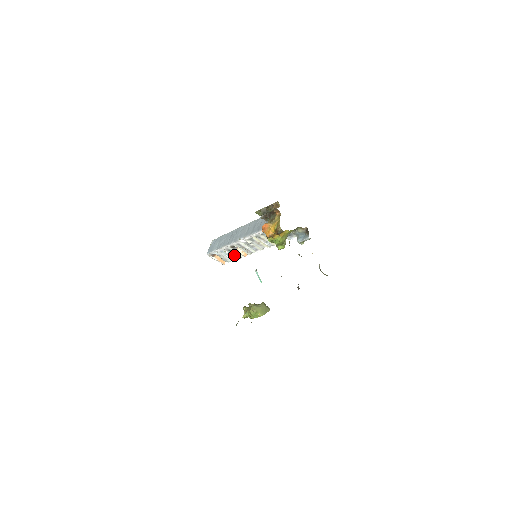
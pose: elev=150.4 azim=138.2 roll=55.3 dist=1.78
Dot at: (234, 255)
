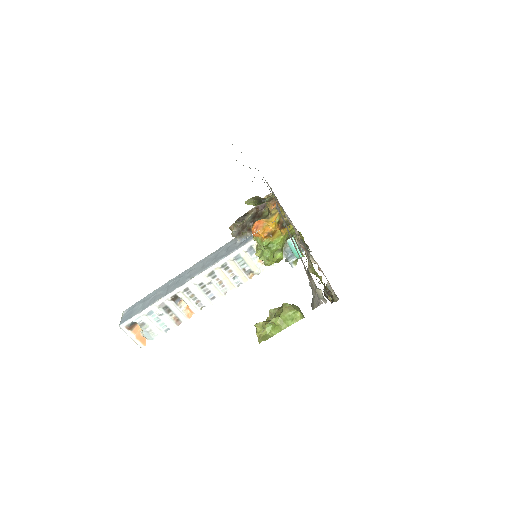
Dot at: (170, 318)
